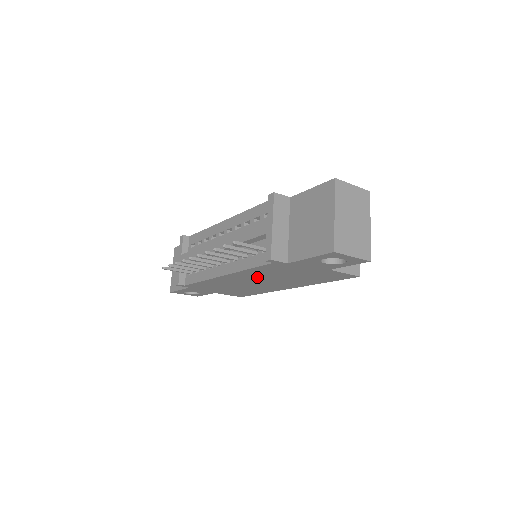
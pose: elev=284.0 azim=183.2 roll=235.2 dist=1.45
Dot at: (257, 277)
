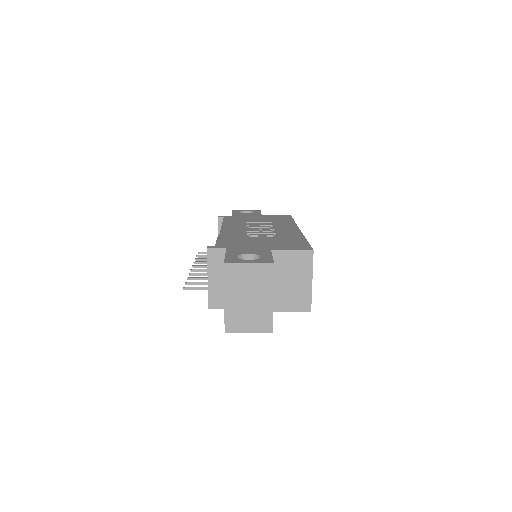
Dot at: occluded
